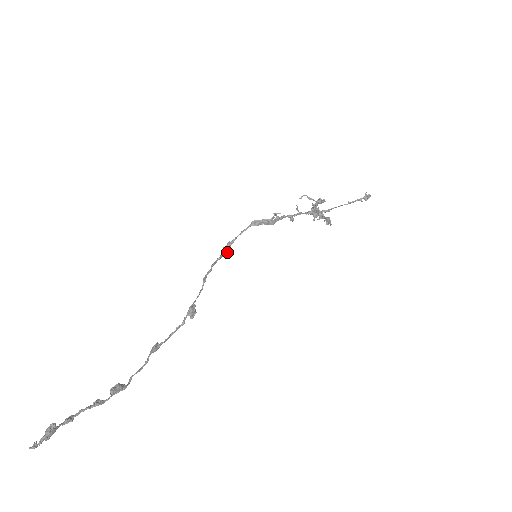
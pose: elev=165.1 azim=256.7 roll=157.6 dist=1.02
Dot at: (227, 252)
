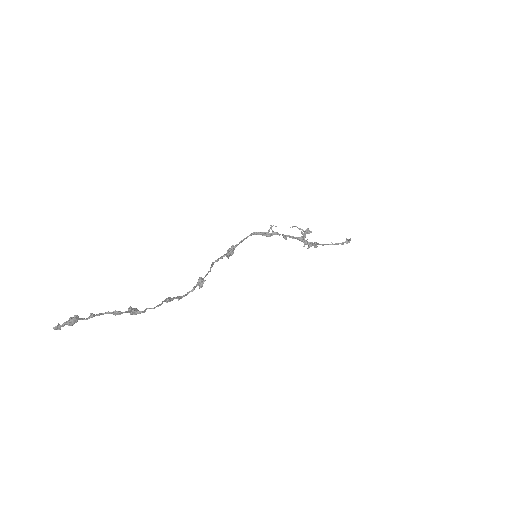
Dot at: (231, 253)
